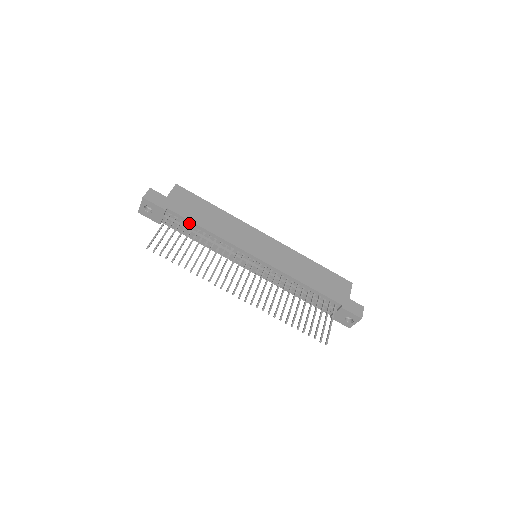
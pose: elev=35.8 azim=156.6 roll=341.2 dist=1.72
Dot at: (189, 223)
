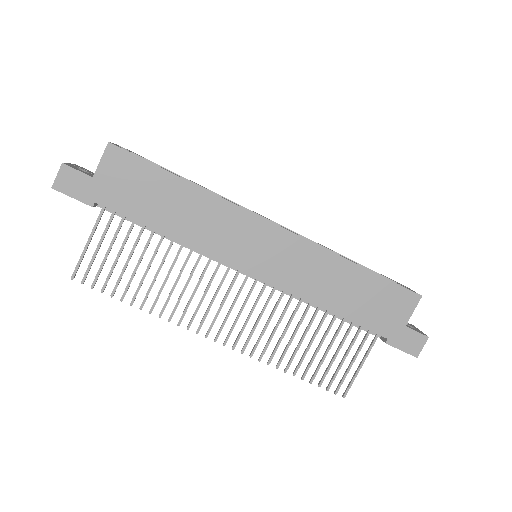
Dot at: (136, 220)
